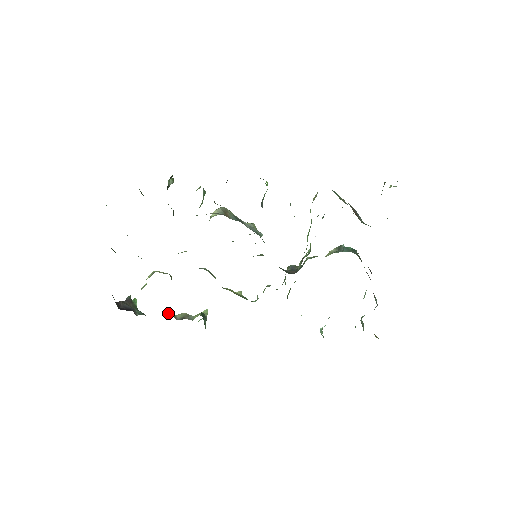
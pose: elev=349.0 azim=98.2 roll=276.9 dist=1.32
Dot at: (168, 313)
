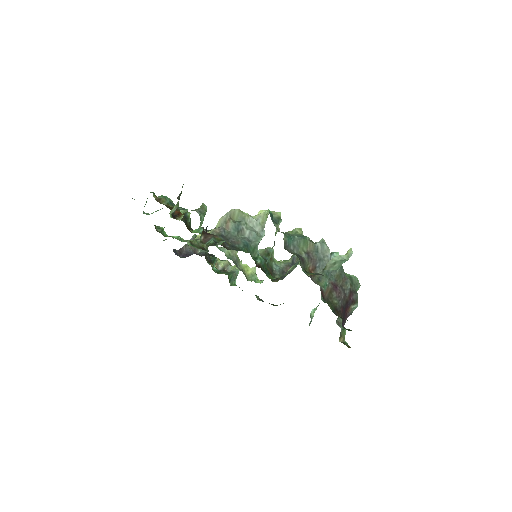
Dot at: occluded
